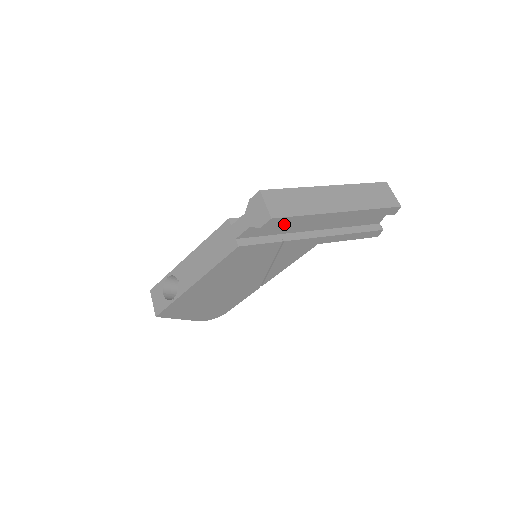
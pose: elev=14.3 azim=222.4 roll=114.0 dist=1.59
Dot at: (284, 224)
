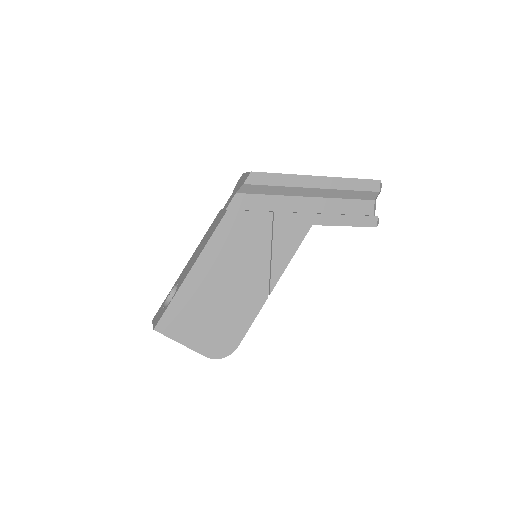
Dot at: (266, 183)
